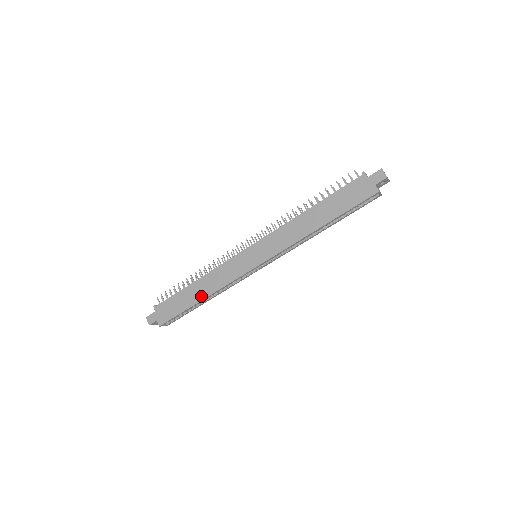
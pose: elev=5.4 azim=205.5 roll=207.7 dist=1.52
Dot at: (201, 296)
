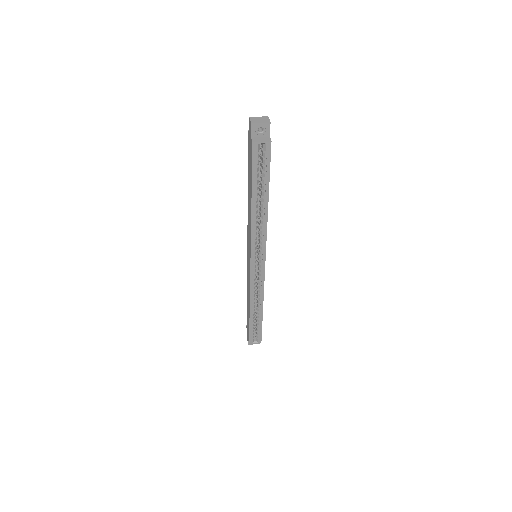
Dot at: (249, 308)
